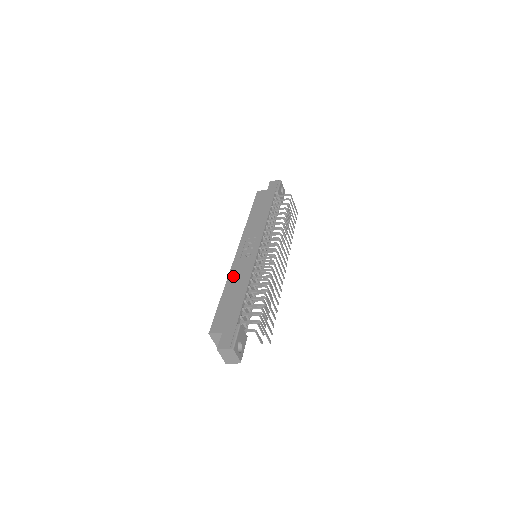
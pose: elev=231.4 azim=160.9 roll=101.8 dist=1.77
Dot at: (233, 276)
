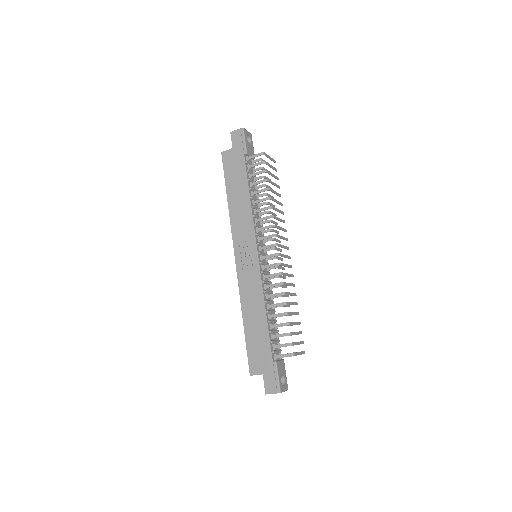
Dot at: (245, 299)
